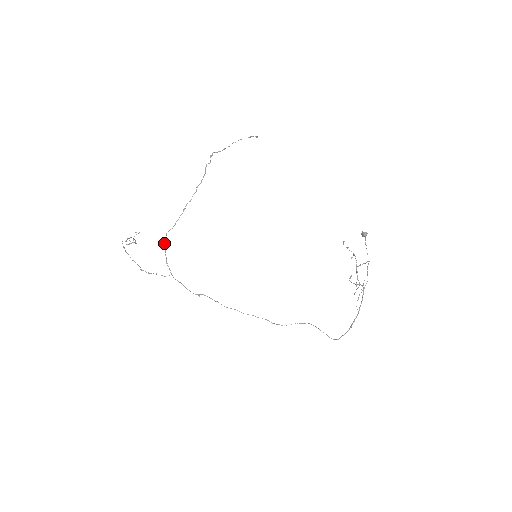
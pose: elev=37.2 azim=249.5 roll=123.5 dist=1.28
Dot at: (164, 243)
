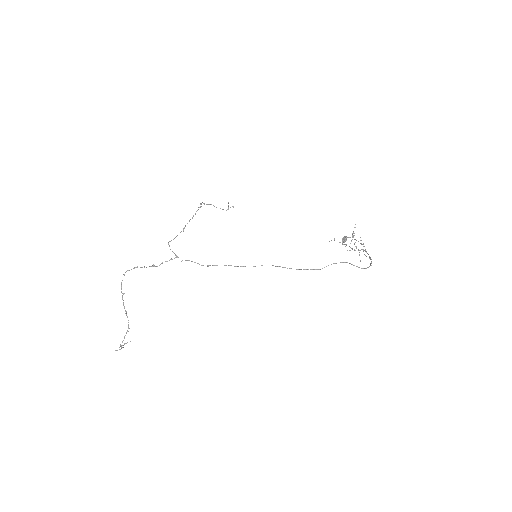
Dot at: (168, 244)
